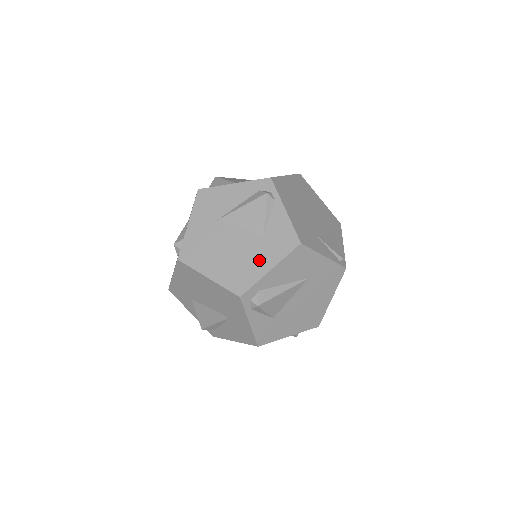
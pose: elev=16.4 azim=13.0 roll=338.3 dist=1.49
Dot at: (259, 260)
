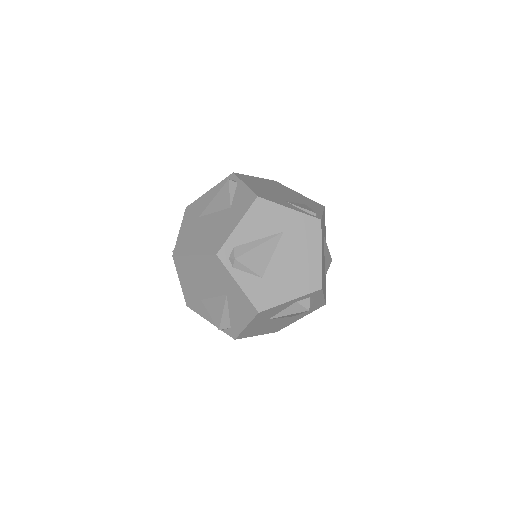
Dot at: (228, 224)
